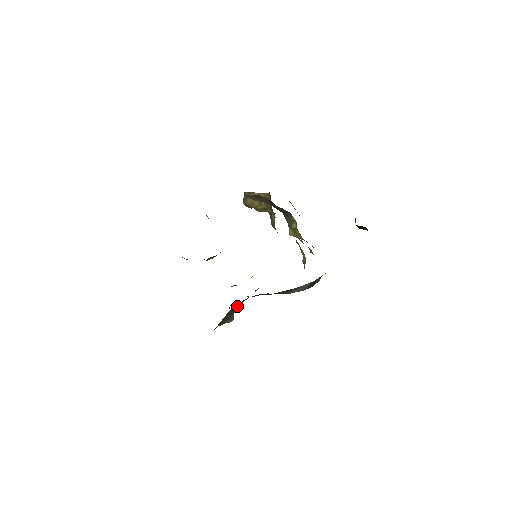
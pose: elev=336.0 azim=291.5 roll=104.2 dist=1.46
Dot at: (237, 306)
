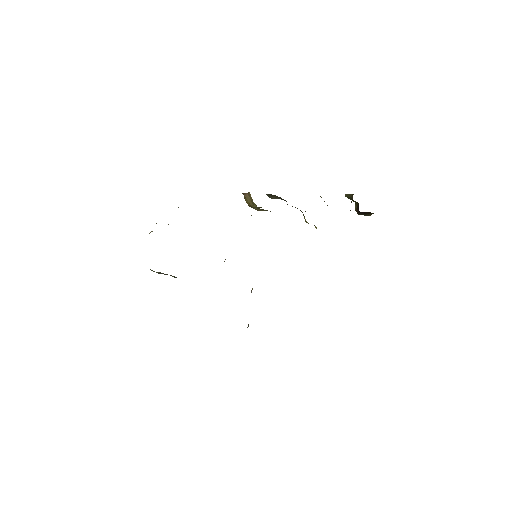
Dot at: occluded
